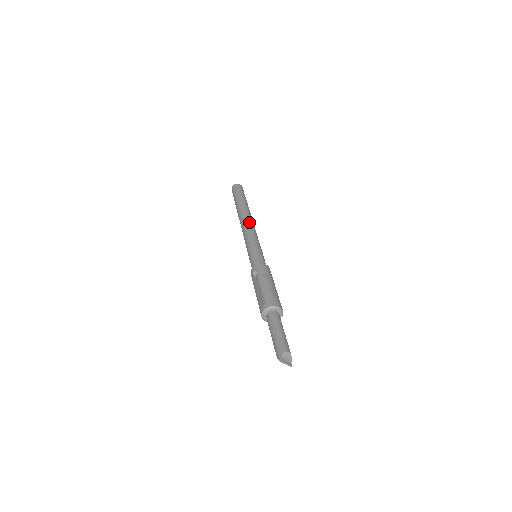
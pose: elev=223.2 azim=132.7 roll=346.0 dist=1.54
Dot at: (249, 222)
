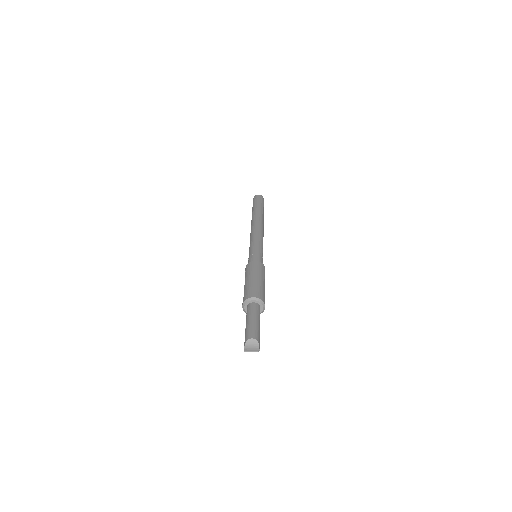
Dot at: (254, 227)
